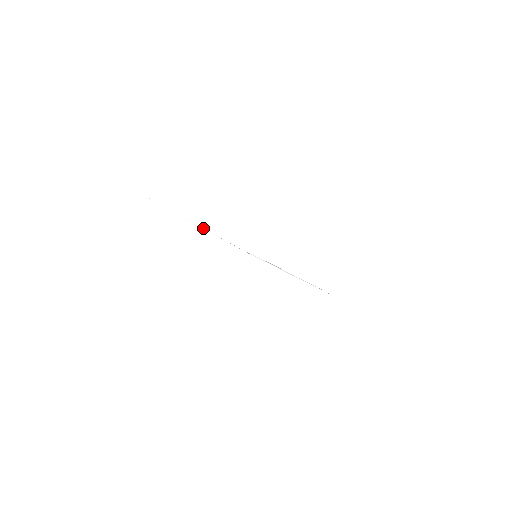
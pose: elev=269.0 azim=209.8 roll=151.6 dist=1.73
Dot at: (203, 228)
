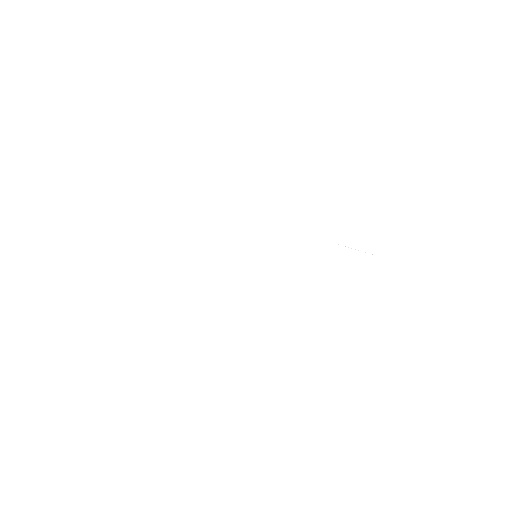
Dot at: occluded
